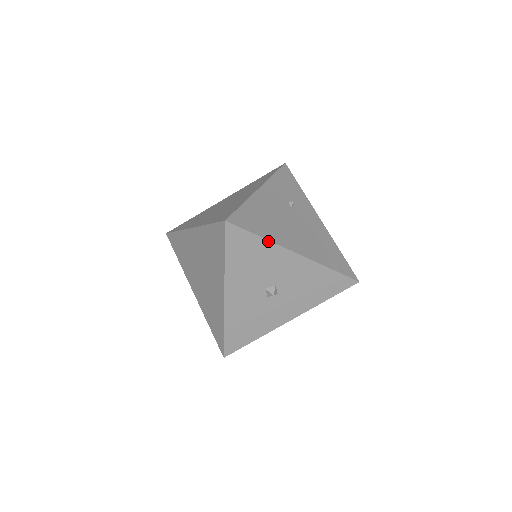
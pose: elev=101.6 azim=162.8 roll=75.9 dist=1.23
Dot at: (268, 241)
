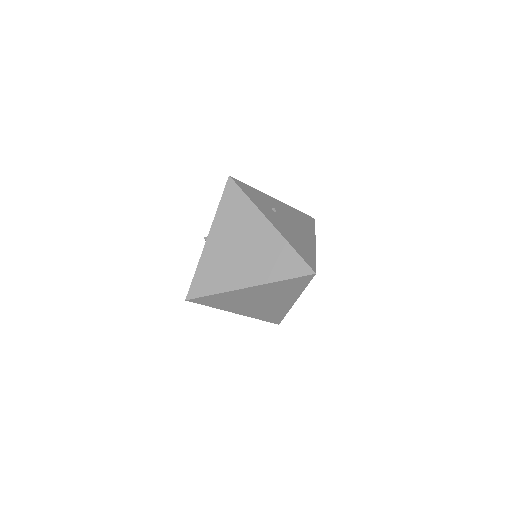
Dot at: (315, 256)
